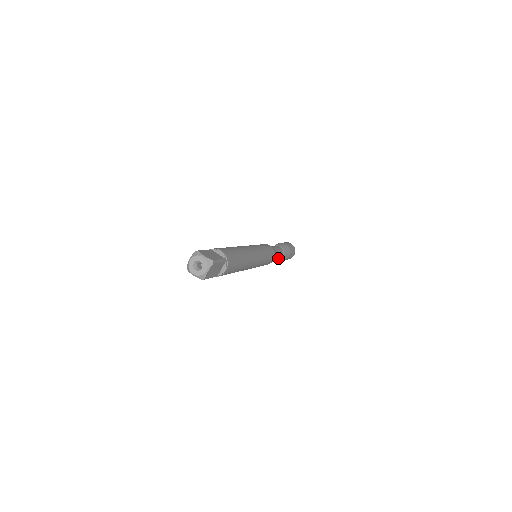
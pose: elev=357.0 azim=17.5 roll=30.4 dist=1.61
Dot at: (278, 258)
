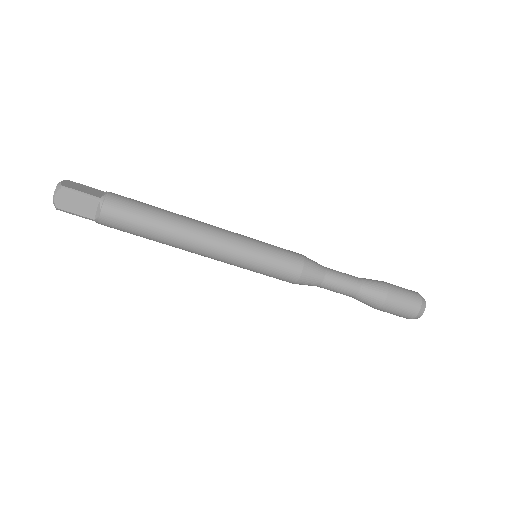
Dot at: (346, 292)
